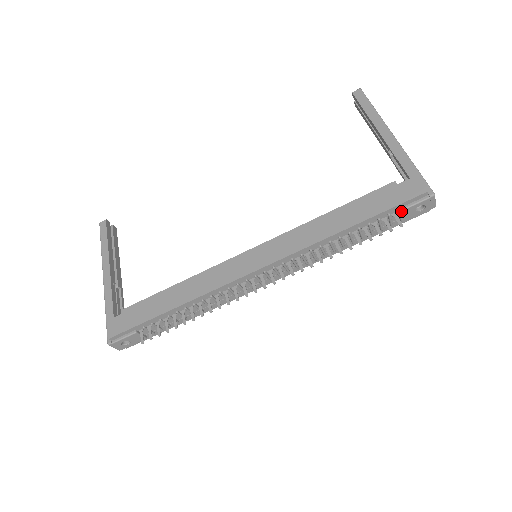
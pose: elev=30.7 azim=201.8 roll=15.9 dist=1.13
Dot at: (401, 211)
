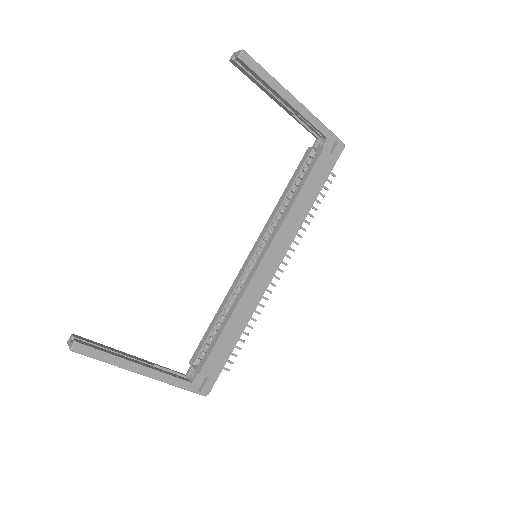
Dot at: (333, 167)
